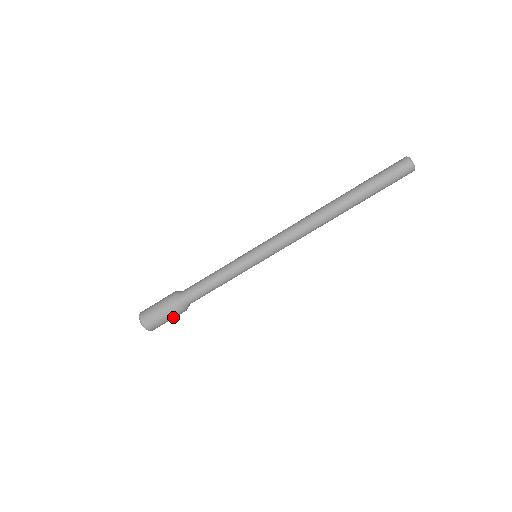
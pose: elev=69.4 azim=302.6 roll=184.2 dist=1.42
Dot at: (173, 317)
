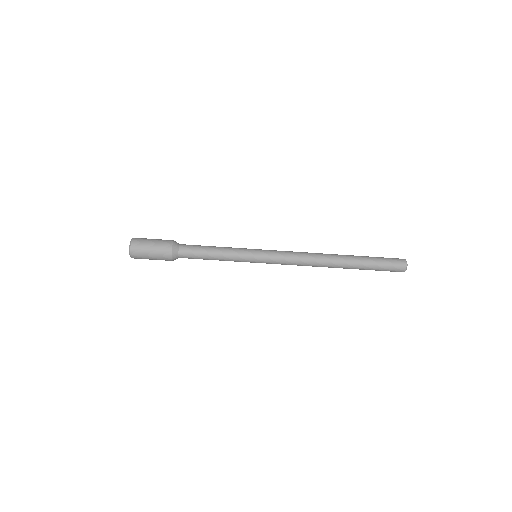
Dot at: (159, 258)
